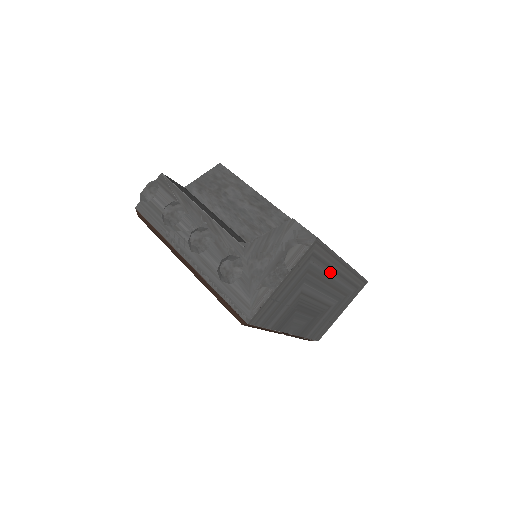
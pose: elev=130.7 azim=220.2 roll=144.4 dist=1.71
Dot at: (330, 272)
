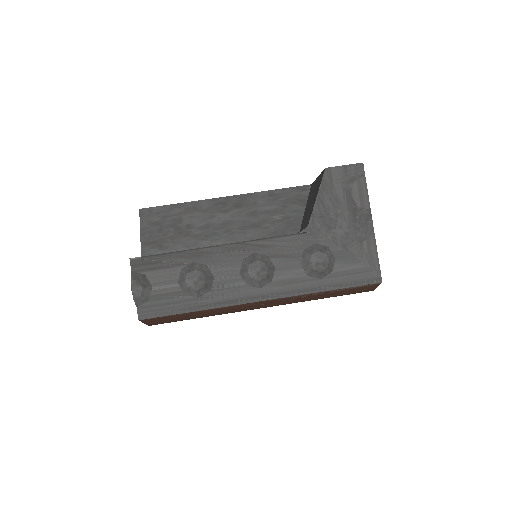
Dot at: occluded
